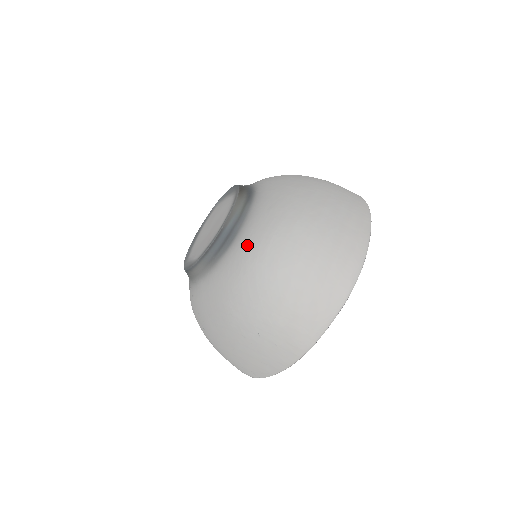
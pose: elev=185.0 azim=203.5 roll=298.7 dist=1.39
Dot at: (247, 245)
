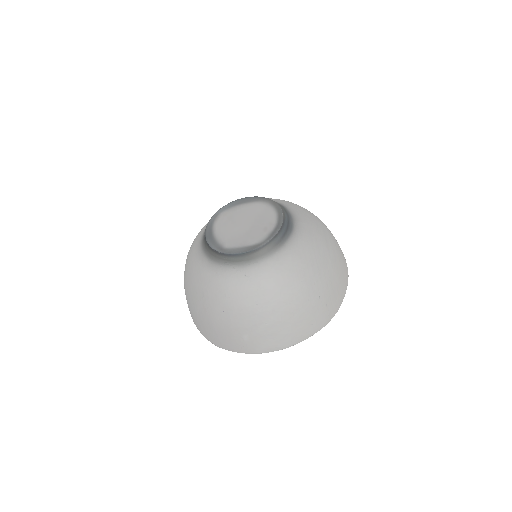
Dot at: (306, 232)
